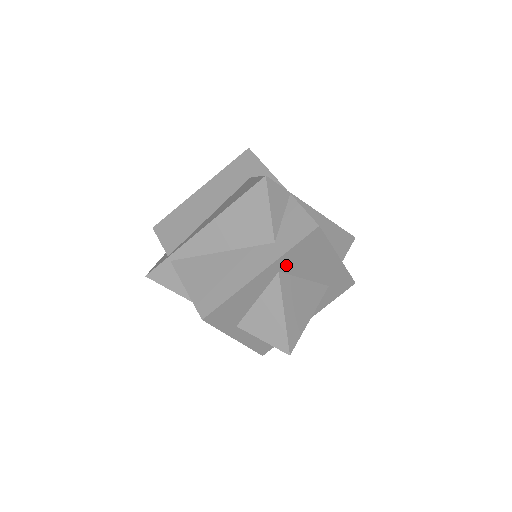
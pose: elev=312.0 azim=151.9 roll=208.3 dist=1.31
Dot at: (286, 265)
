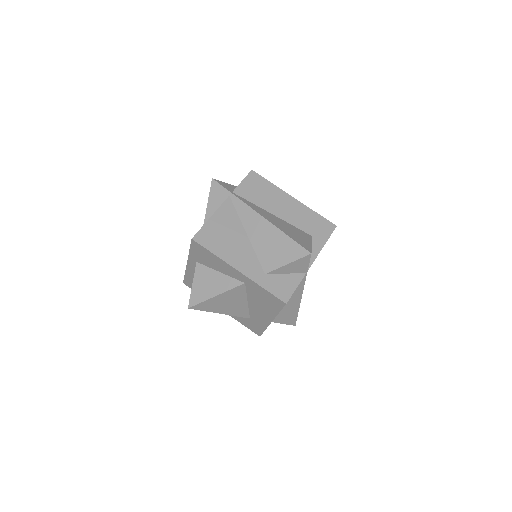
Dot at: (252, 287)
